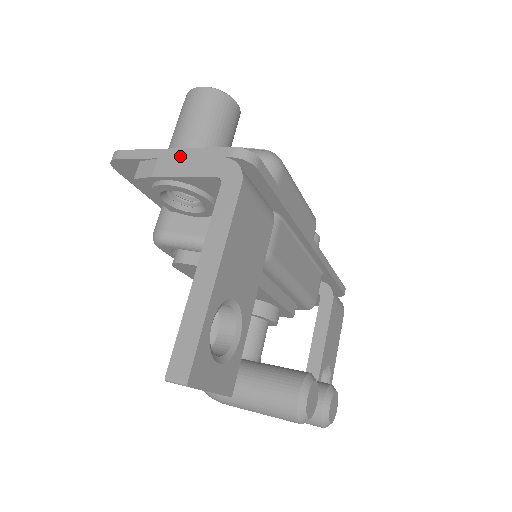
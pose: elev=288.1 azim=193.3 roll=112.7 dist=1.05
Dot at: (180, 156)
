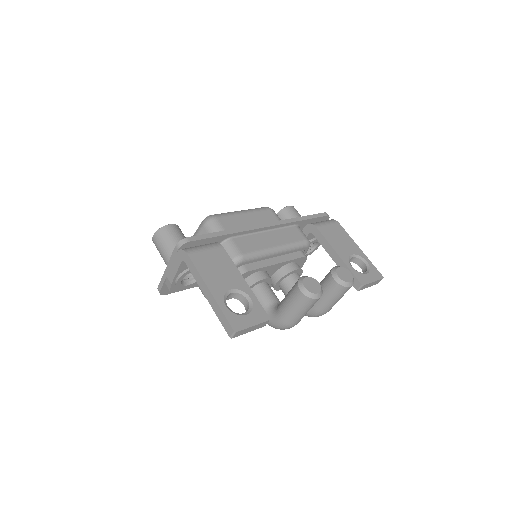
Dot at: (169, 267)
